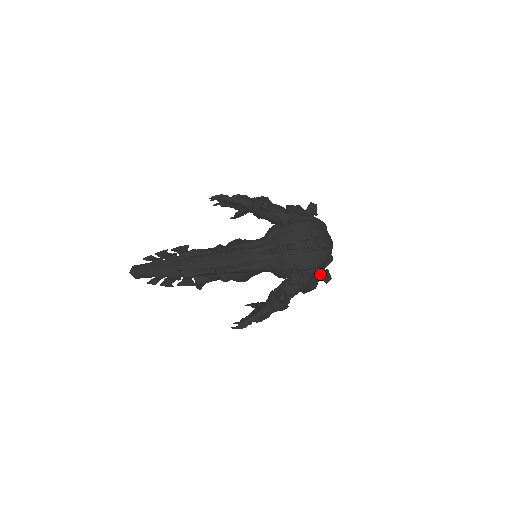
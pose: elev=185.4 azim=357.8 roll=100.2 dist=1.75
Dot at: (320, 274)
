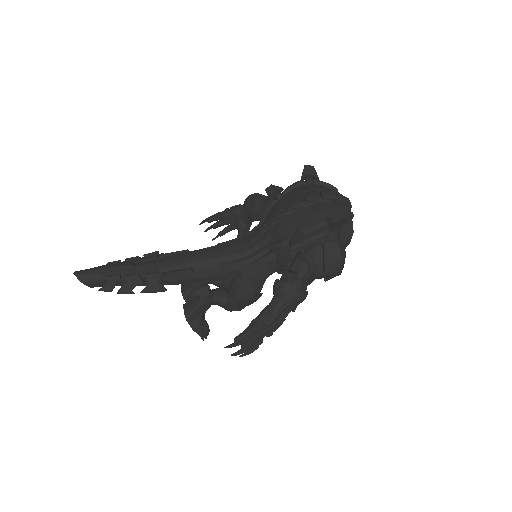
Dot at: (332, 224)
